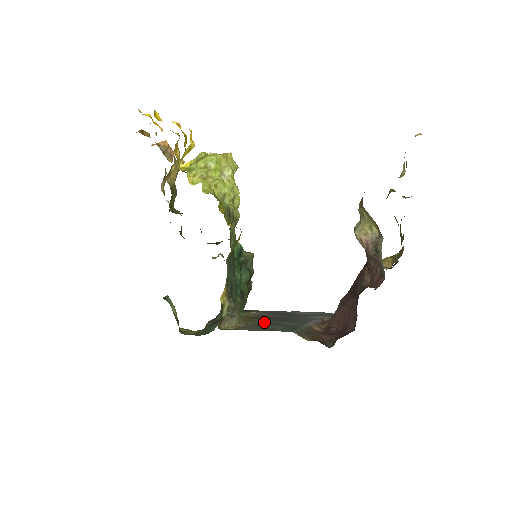
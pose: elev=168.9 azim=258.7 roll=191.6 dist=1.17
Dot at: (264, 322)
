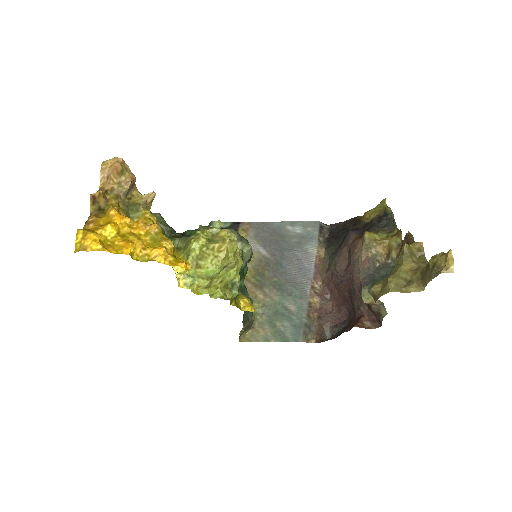
Dot at: (270, 305)
